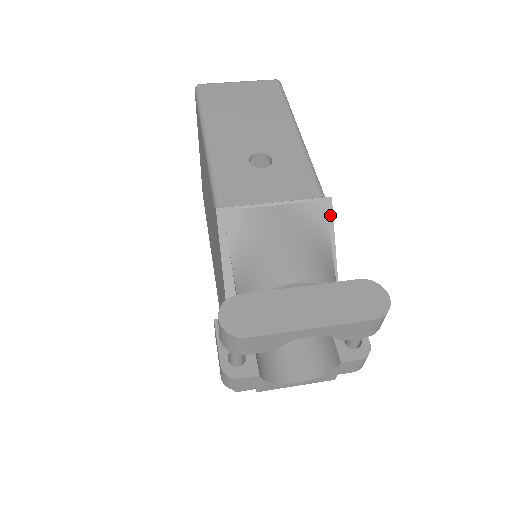
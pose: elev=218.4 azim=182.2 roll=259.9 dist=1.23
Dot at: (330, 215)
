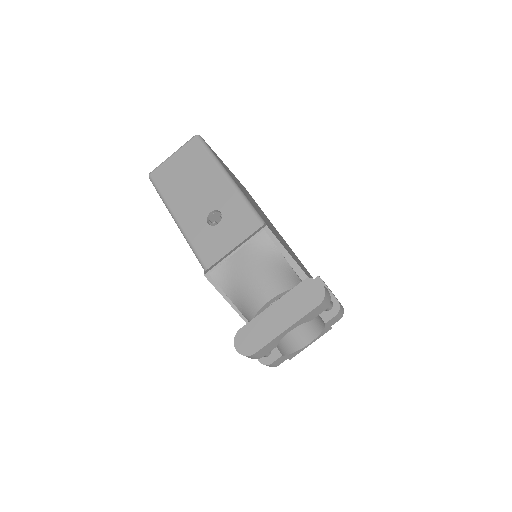
Dot at: (272, 236)
